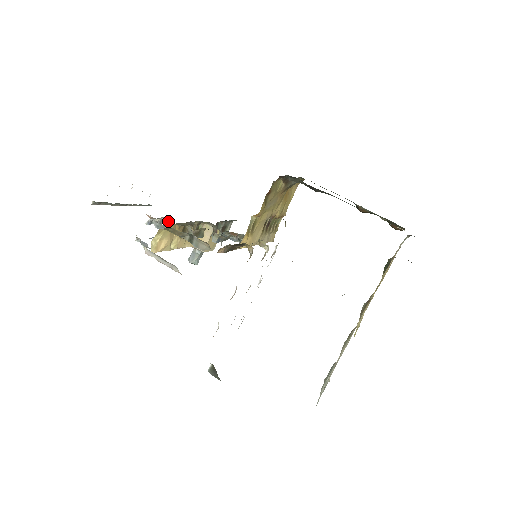
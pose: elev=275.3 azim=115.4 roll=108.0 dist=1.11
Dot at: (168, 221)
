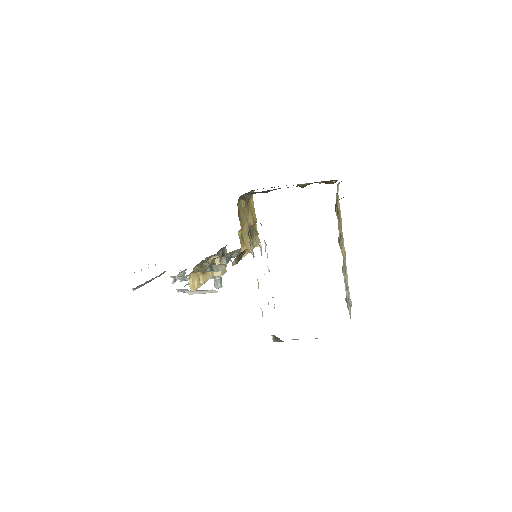
Dot at: (184, 274)
